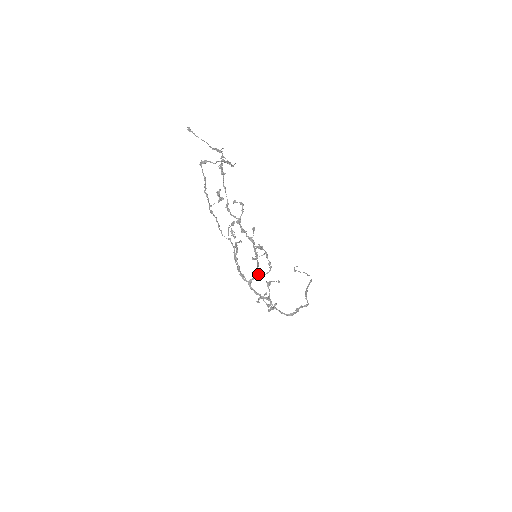
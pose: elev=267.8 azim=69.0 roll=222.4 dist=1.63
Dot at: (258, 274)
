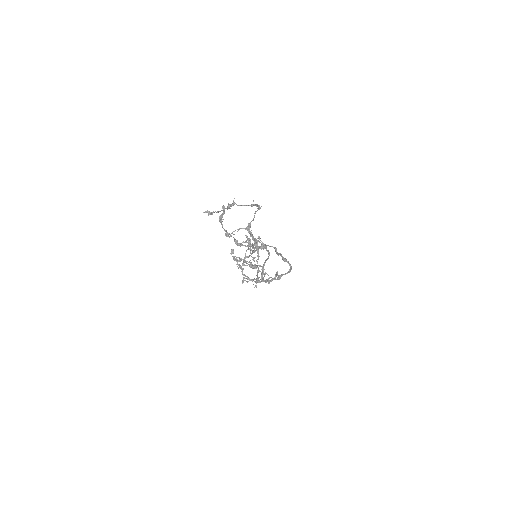
Dot at: occluded
